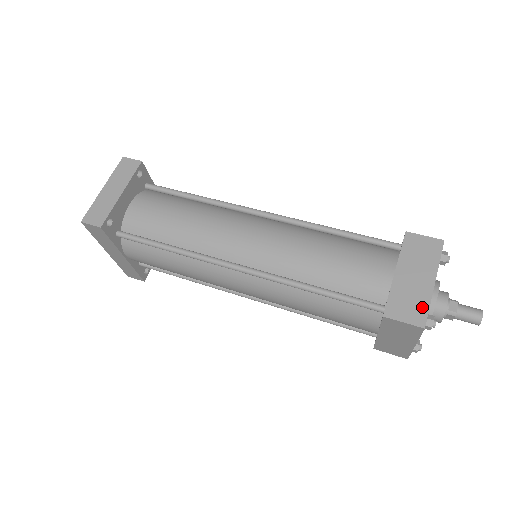
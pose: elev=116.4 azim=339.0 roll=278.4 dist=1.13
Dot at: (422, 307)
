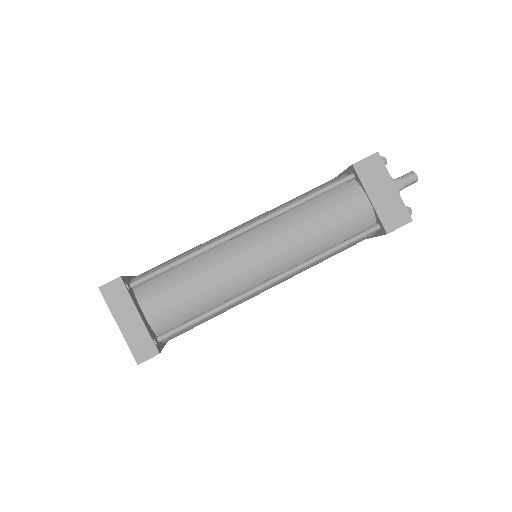
Dot at: (402, 209)
